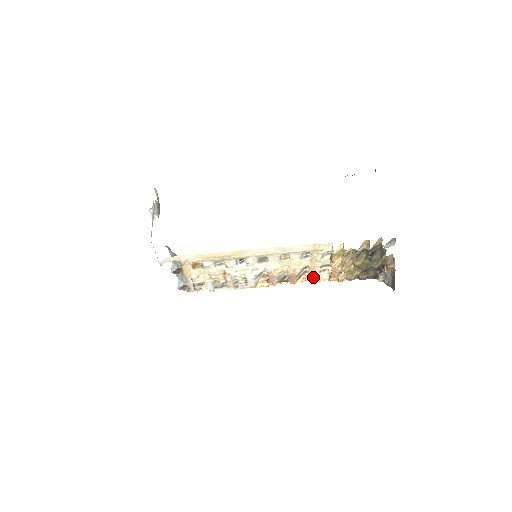
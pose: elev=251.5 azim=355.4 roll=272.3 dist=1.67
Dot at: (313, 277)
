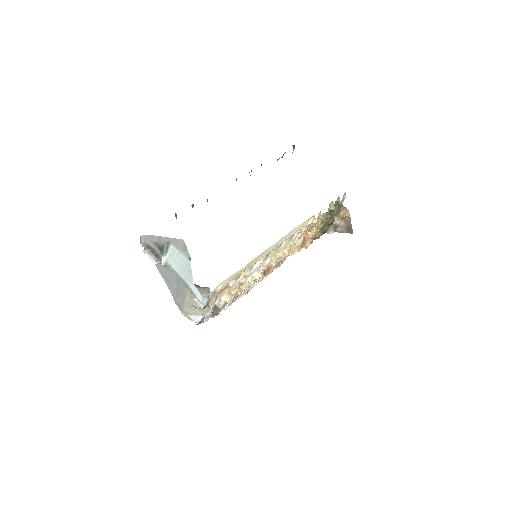
Dot at: (288, 254)
